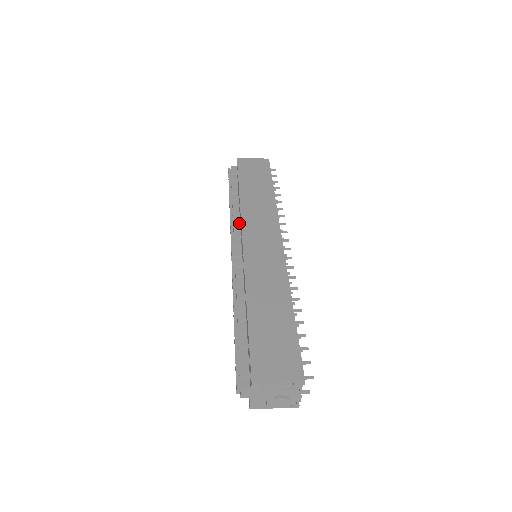
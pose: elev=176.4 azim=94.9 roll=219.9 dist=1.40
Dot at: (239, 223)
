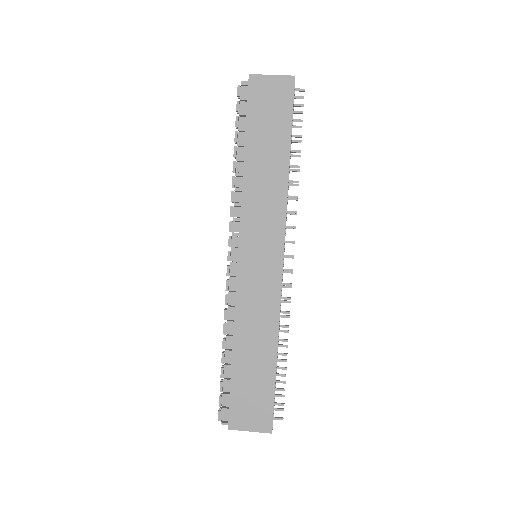
Dot at: occluded
